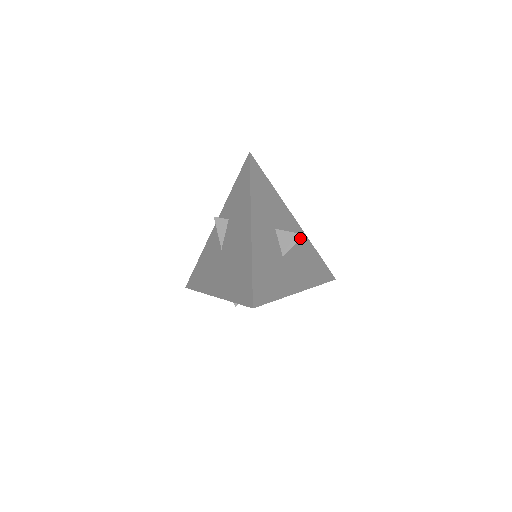
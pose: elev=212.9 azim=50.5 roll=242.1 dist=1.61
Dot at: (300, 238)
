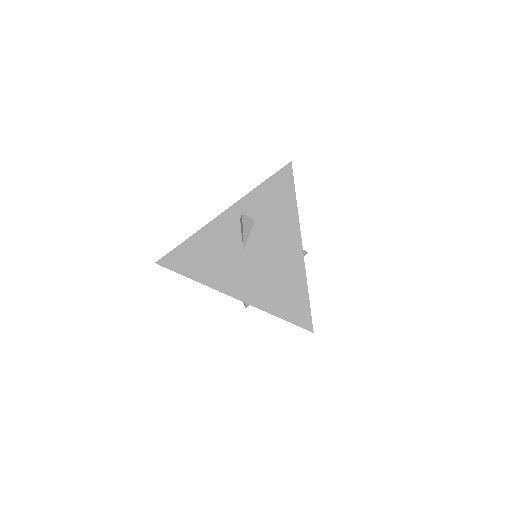
Dot at: occluded
